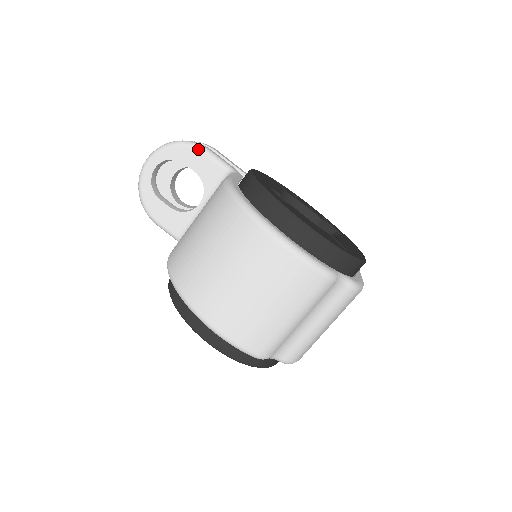
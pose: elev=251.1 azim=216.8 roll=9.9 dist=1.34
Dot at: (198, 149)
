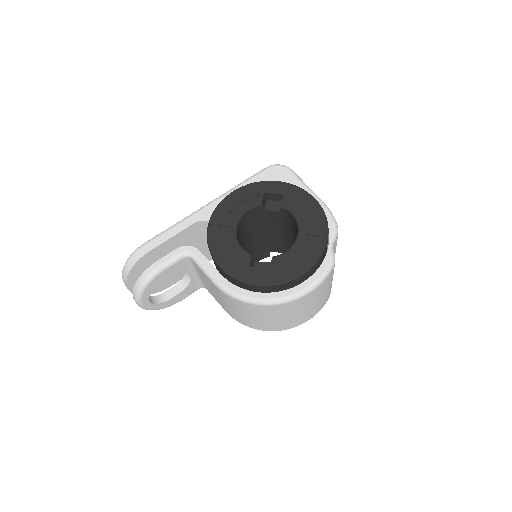
Dot at: (157, 275)
